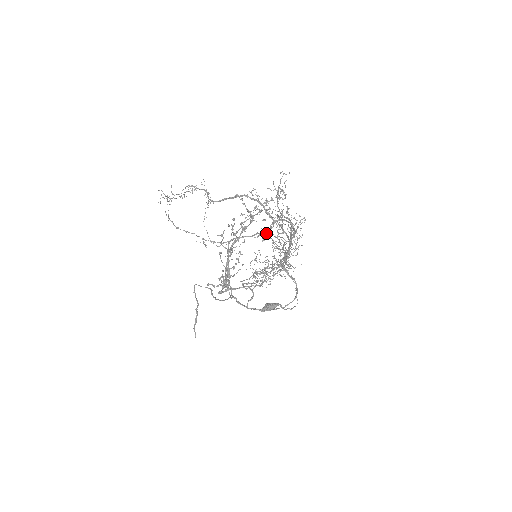
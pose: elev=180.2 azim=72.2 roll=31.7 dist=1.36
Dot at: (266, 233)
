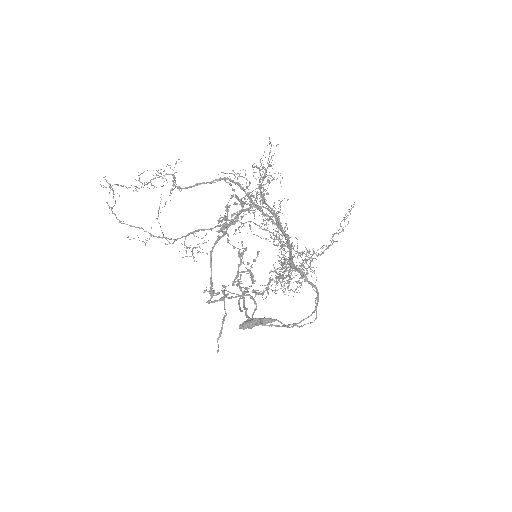
Dot at: (231, 224)
